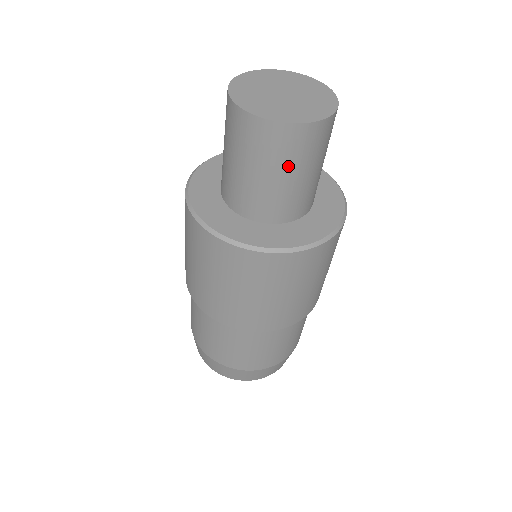
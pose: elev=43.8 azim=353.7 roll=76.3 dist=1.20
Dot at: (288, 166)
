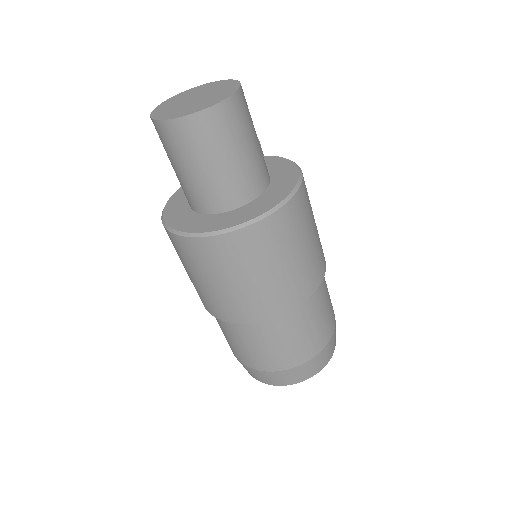
Dot at: (190, 158)
